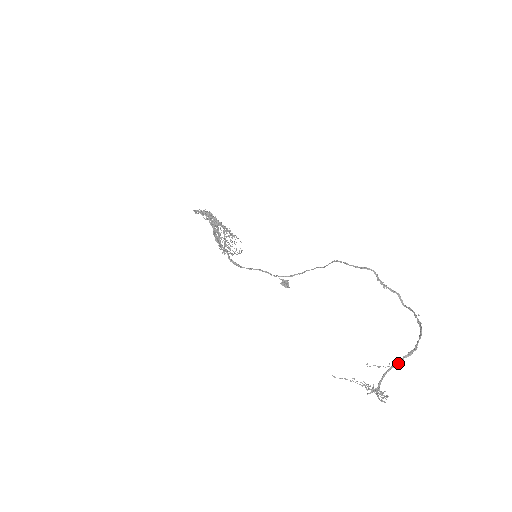
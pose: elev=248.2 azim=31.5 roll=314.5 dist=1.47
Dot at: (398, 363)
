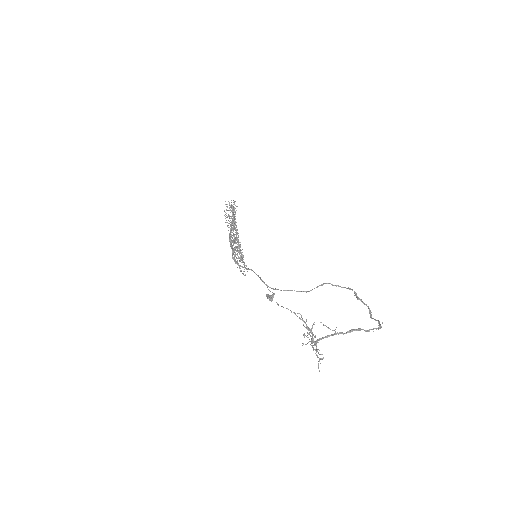
Dot at: (345, 333)
